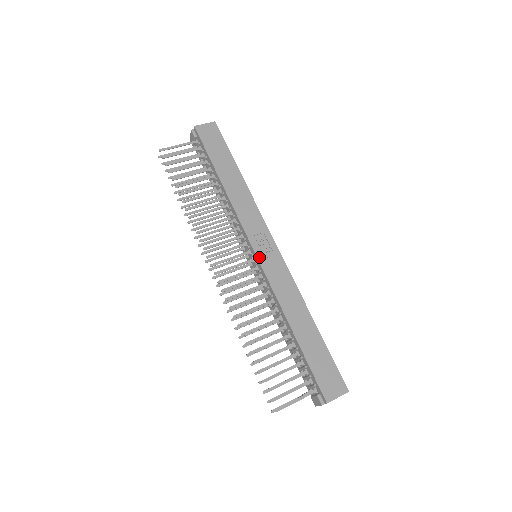
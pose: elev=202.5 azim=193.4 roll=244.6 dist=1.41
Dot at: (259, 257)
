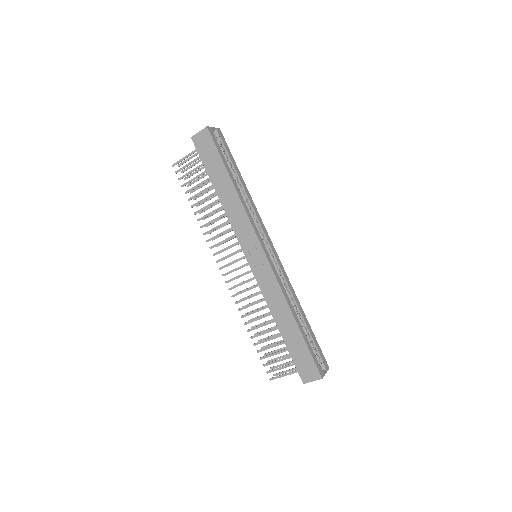
Dot at: (250, 264)
